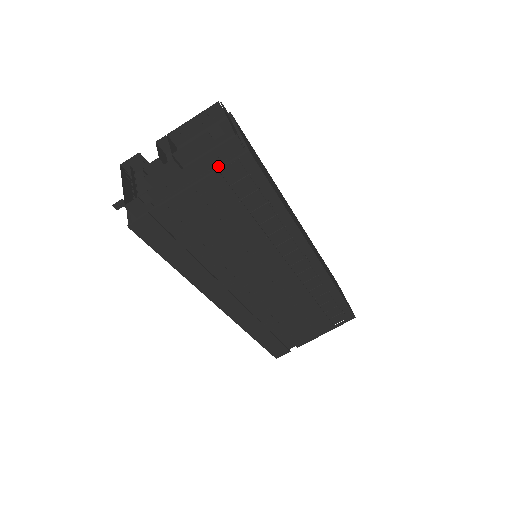
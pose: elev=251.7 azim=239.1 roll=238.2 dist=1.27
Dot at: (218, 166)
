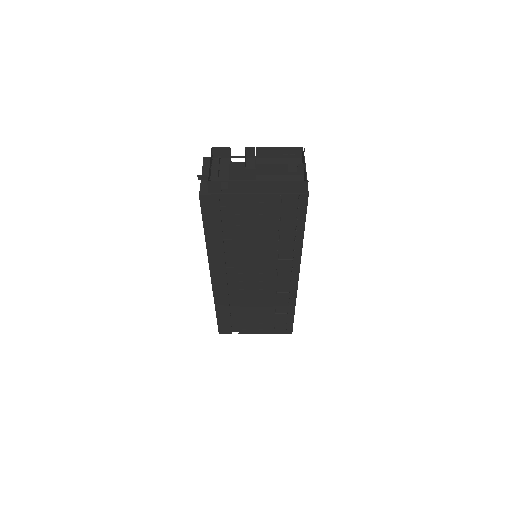
Dot at: (283, 191)
